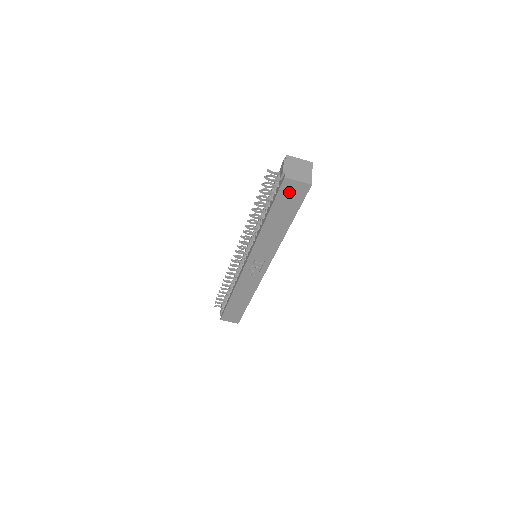
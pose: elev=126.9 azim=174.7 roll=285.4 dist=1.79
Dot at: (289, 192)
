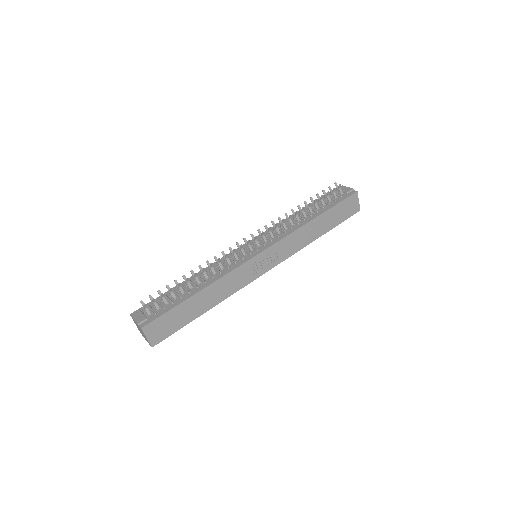
Dot at: (349, 205)
